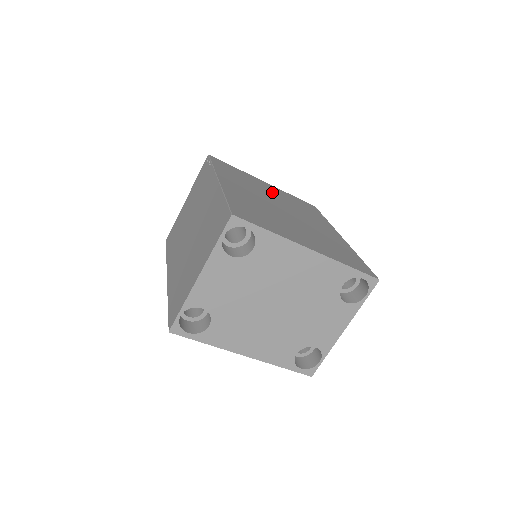
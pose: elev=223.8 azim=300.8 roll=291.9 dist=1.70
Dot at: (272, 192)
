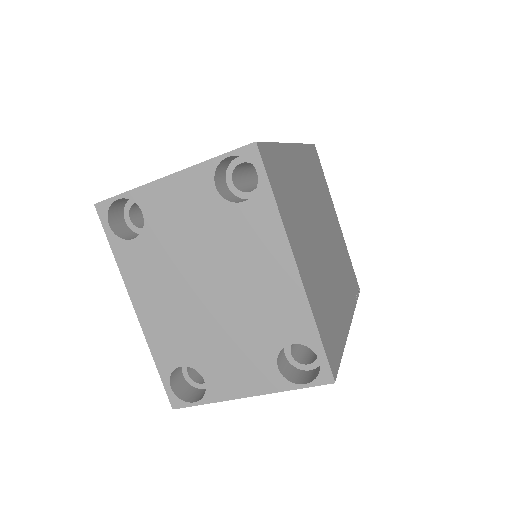
Dot at: (333, 225)
